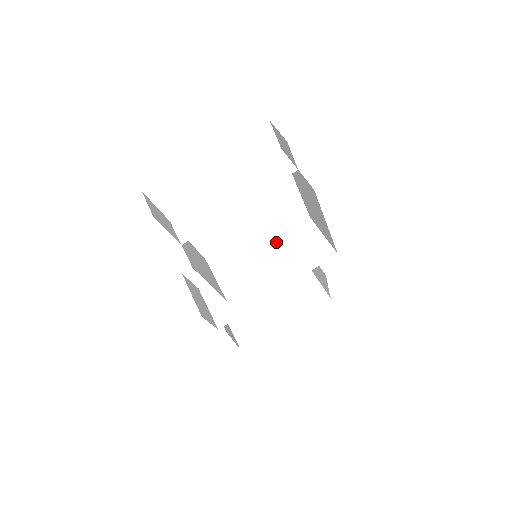
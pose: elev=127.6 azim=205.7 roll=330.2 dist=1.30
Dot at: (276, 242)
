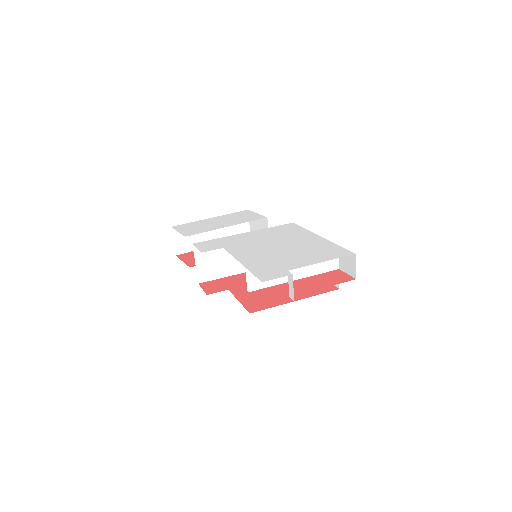
Dot at: occluded
